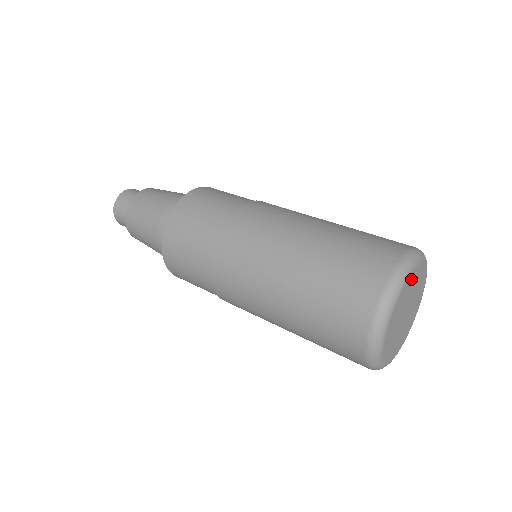
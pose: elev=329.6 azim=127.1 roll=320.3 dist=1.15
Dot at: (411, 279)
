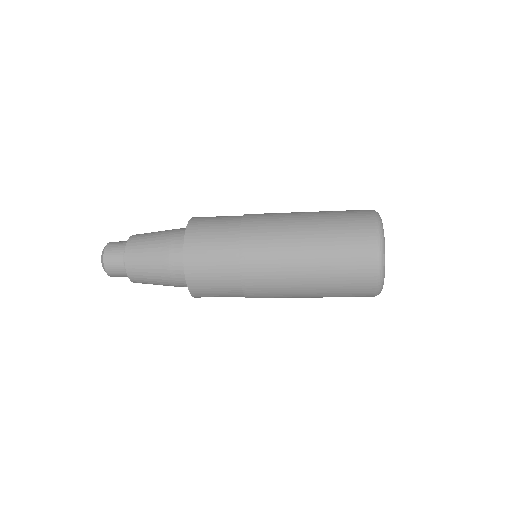
Dot at: occluded
